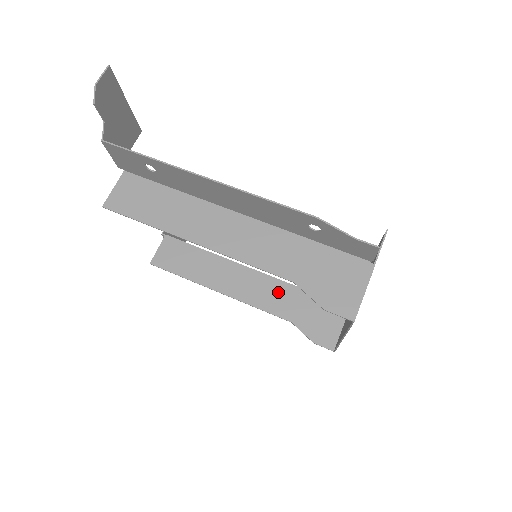
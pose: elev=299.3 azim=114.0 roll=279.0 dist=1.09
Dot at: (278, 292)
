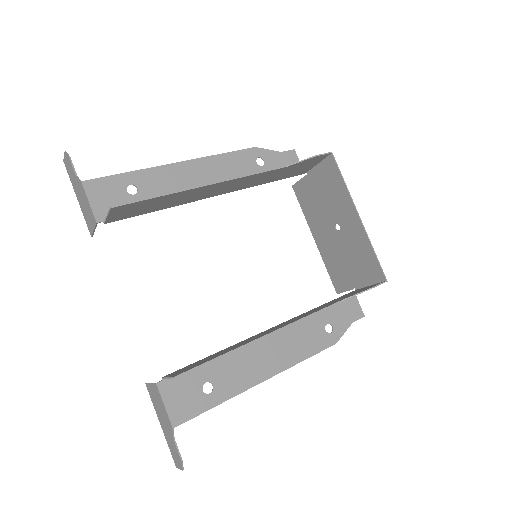
Dot at: (306, 313)
